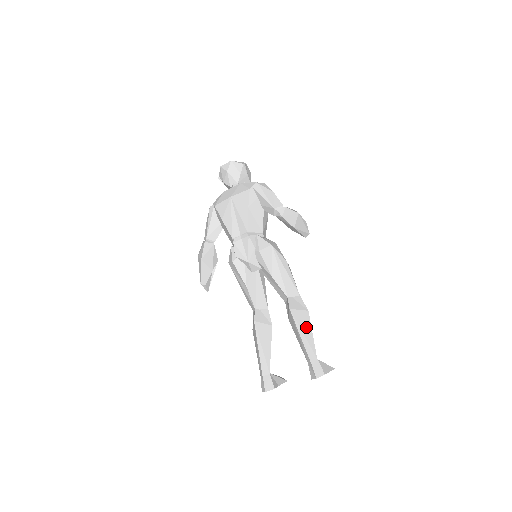
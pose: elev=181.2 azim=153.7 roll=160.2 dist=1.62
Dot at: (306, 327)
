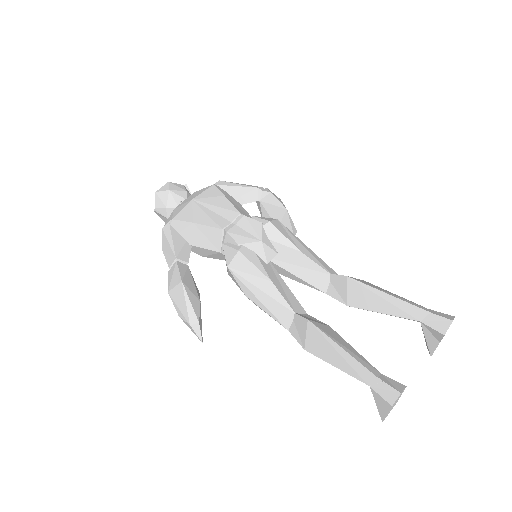
Dot at: (381, 289)
